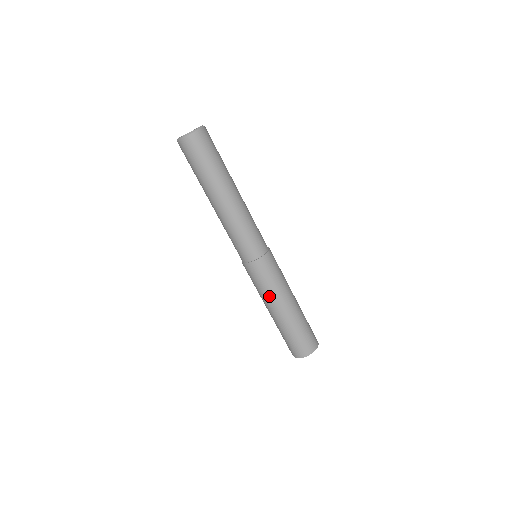
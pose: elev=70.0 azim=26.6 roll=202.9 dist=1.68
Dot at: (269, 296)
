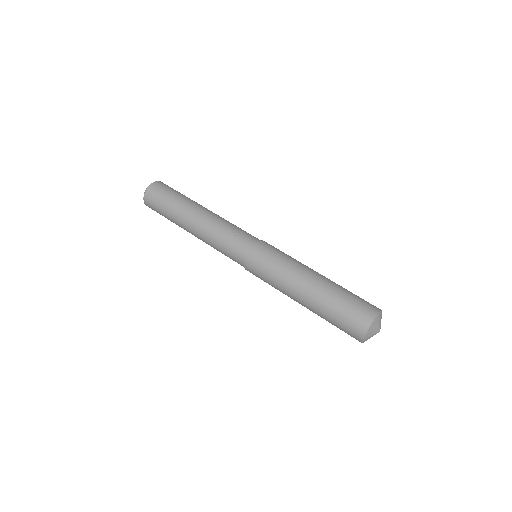
Dot at: (294, 265)
